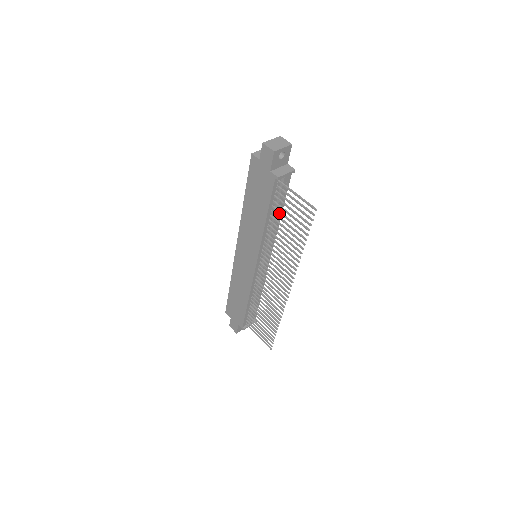
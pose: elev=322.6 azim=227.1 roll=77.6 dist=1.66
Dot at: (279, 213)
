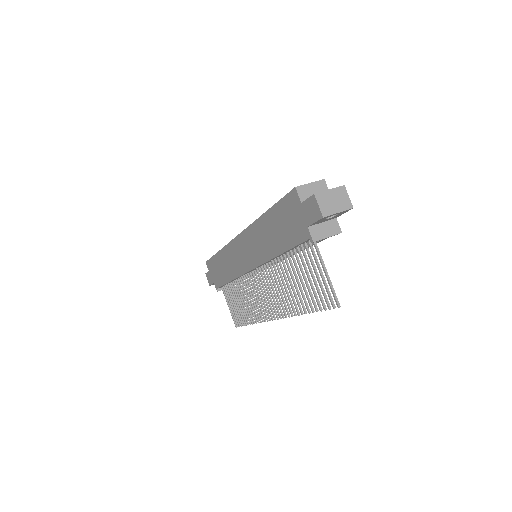
Dot at: occluded
